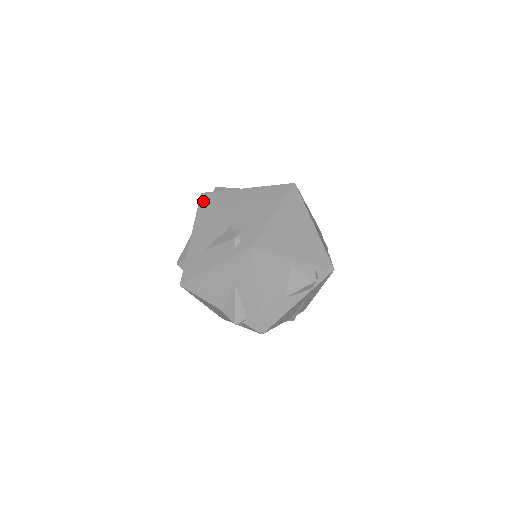
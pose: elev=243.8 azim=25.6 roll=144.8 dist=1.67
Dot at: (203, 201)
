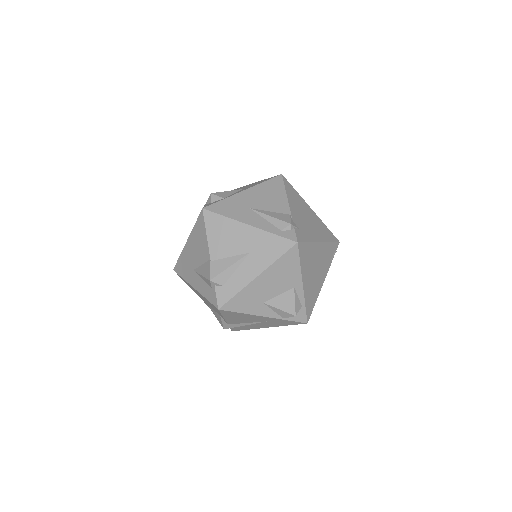
Dot at: (279, 180)
